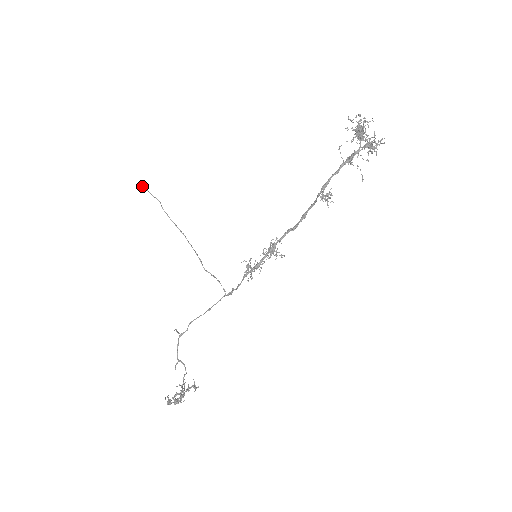
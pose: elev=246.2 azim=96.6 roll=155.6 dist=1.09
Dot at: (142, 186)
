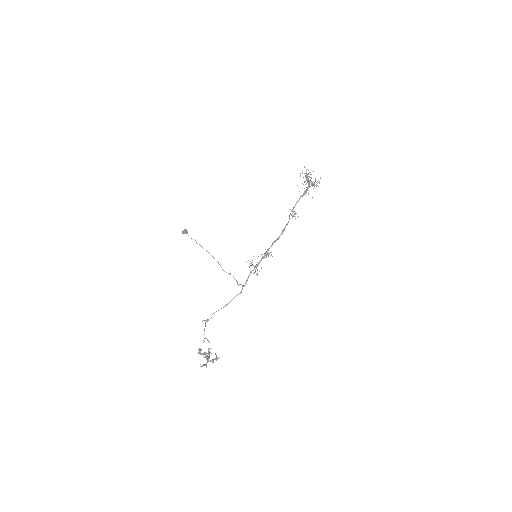
Dot at: (185, 230)
